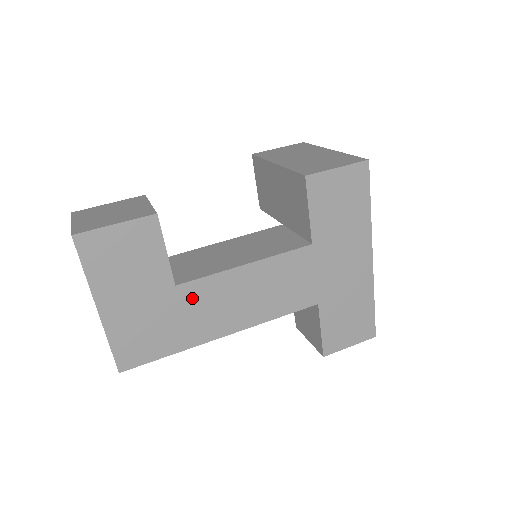
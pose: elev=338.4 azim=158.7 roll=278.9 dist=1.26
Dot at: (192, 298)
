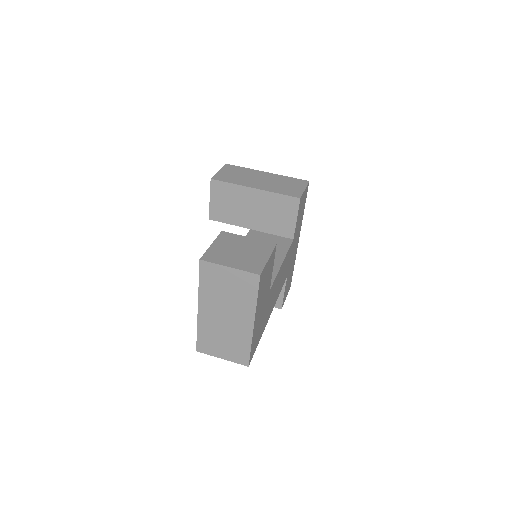
Dot at: (270, 296)
